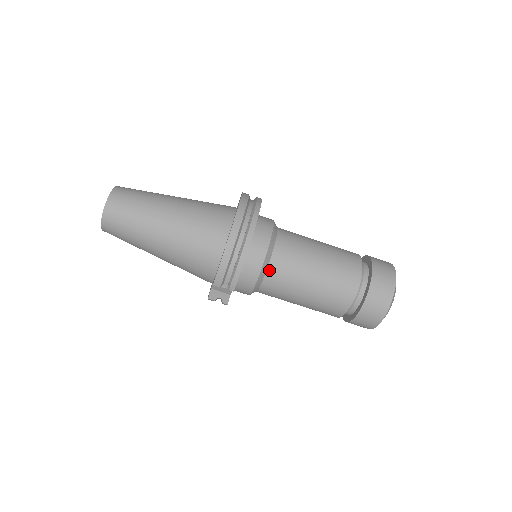
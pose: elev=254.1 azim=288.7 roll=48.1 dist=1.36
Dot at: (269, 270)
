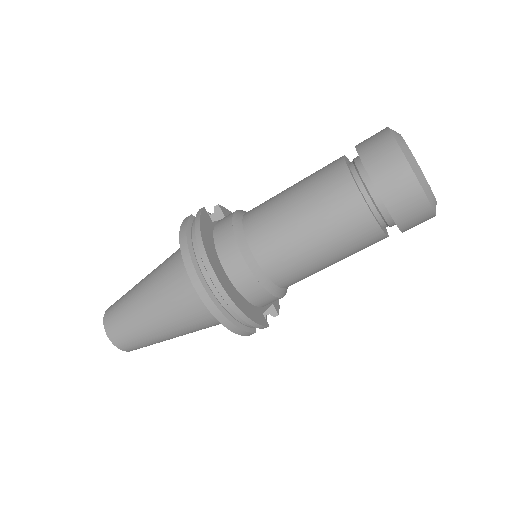
Dot at: (277, 283)
